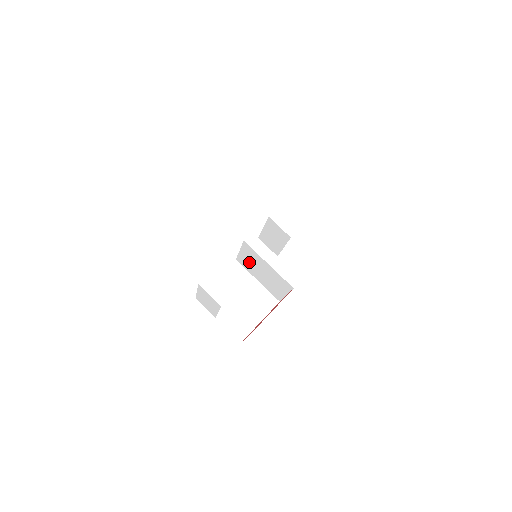
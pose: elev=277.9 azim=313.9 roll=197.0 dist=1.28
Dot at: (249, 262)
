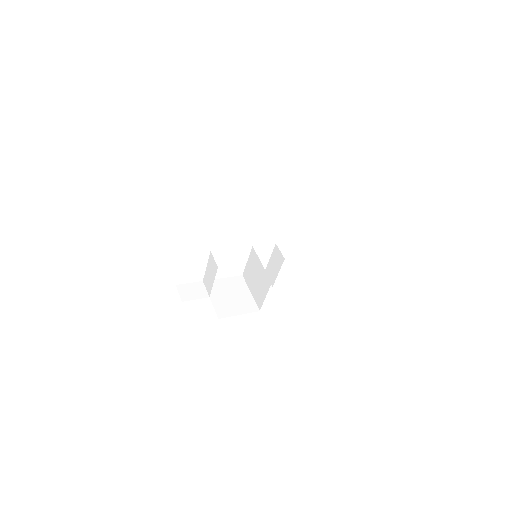
Dot at: (250, 271)
